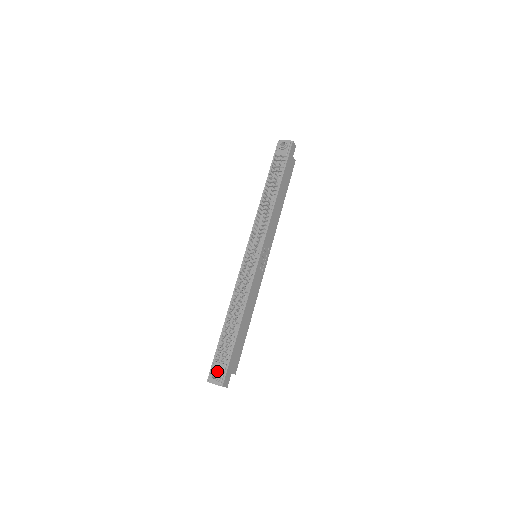
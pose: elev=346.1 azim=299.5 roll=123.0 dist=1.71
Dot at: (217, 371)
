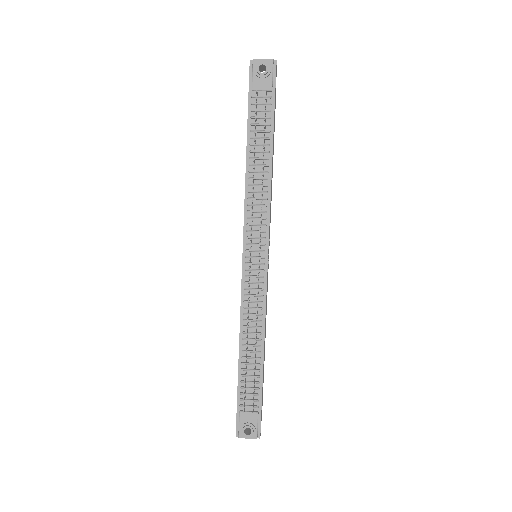
Dot at: (249, 424)
